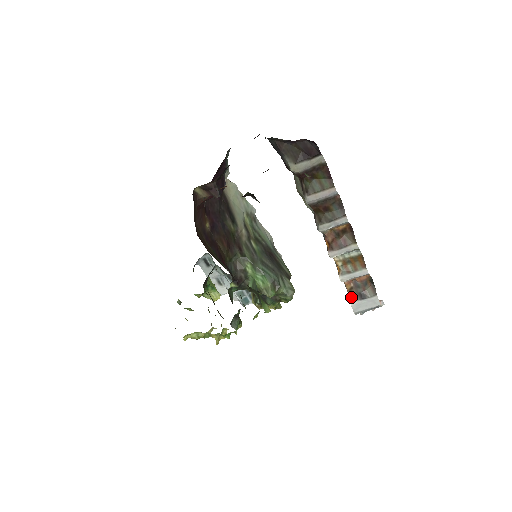
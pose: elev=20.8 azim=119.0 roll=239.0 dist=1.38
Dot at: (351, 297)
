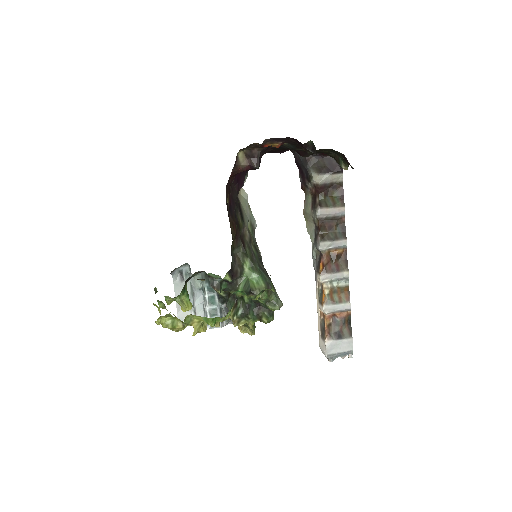
Dot at: (327, 335)
